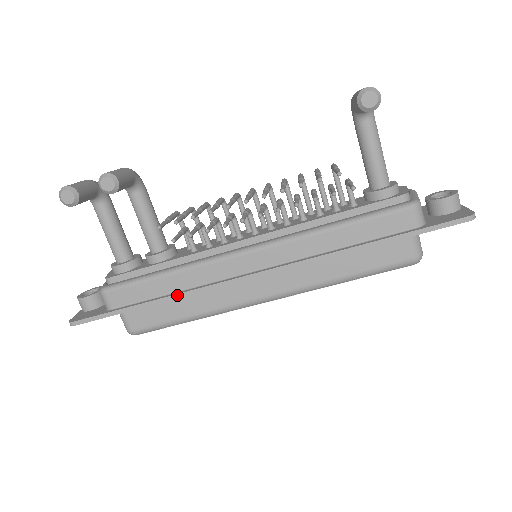
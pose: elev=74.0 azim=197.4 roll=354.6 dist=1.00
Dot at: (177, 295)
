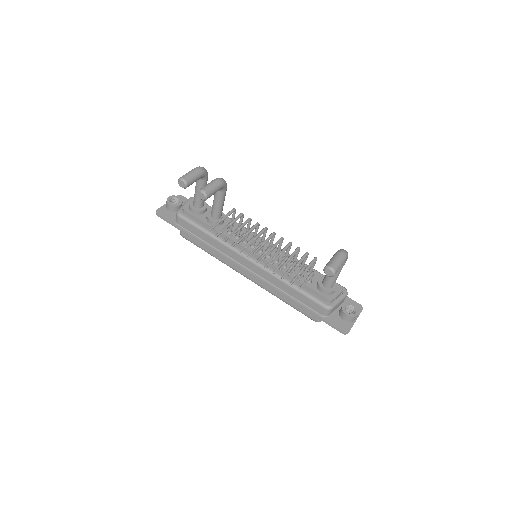
Dot at: (207, 246)
